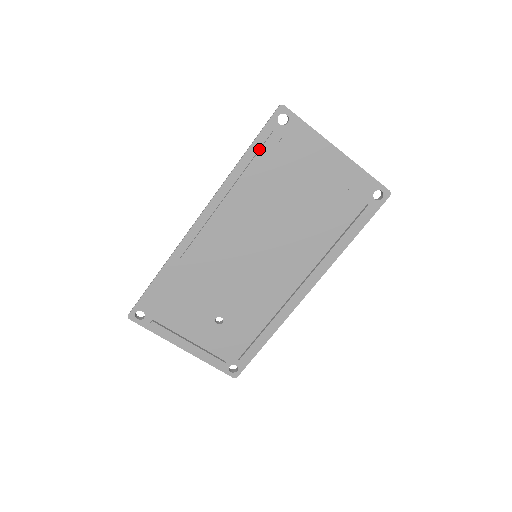
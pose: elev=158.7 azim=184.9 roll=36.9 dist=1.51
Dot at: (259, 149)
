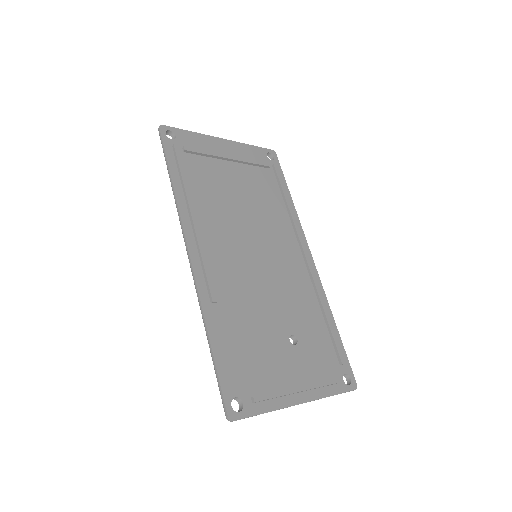
Dot at: (177, 164)
